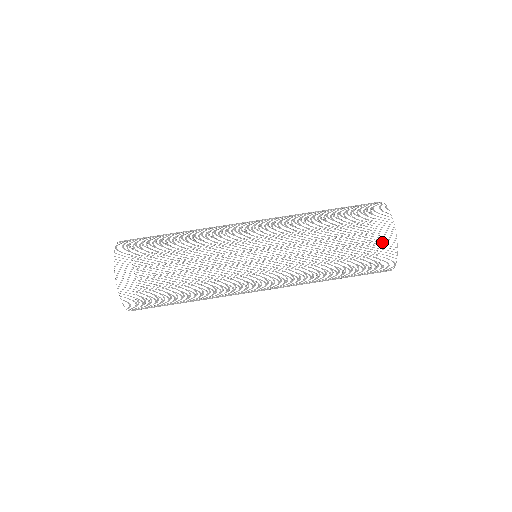
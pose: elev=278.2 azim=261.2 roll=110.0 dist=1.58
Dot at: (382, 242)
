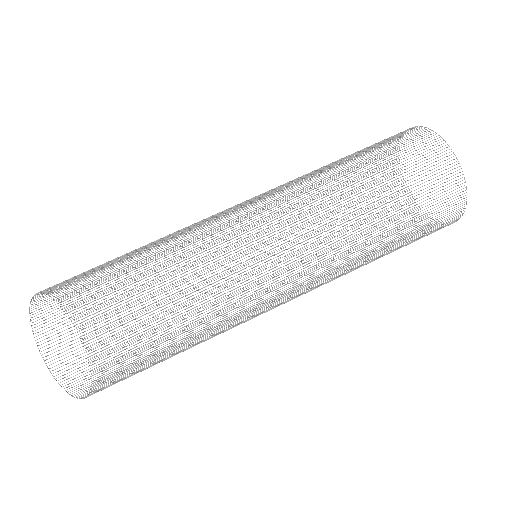
Dot at: (439, 172)
